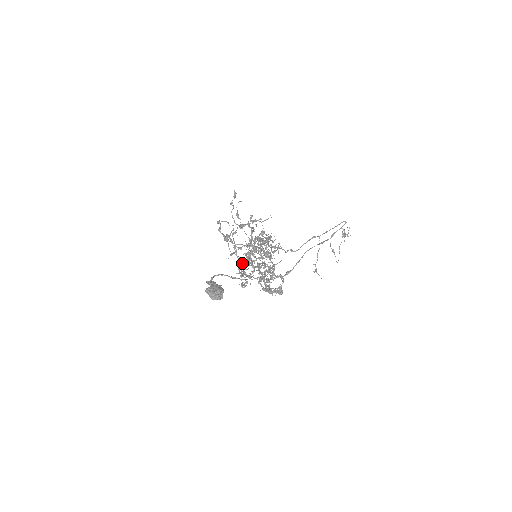
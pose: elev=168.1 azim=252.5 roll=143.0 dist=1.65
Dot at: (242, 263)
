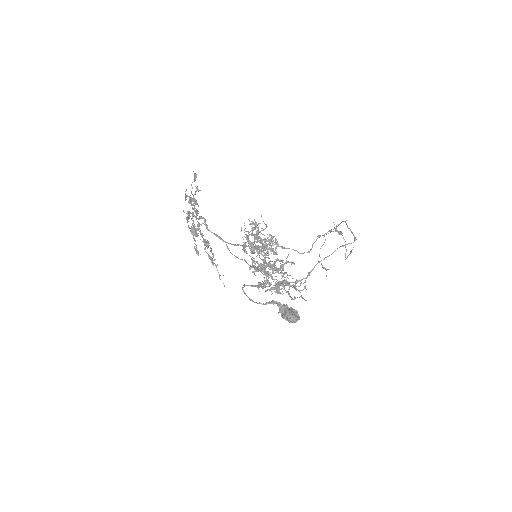
Dot at: occluded
